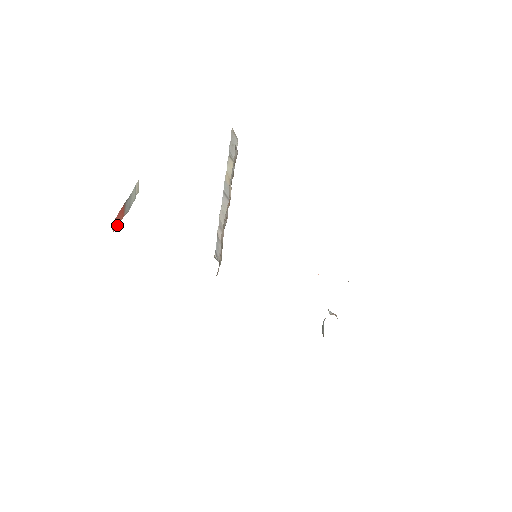
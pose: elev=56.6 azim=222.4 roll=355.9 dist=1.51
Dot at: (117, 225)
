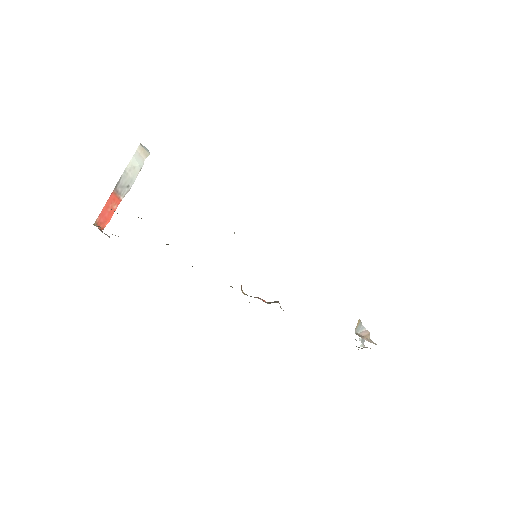
Dot at: (108, 218)
